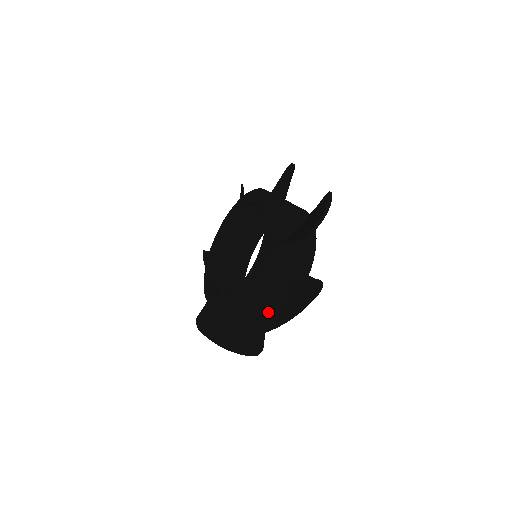
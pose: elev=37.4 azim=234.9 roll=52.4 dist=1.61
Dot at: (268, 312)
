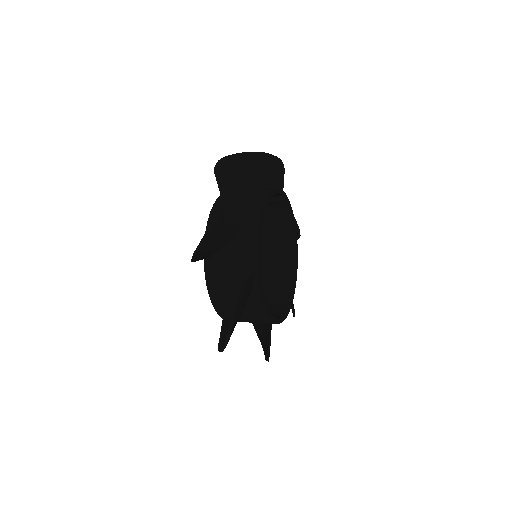
Dot at: (261, 332)
